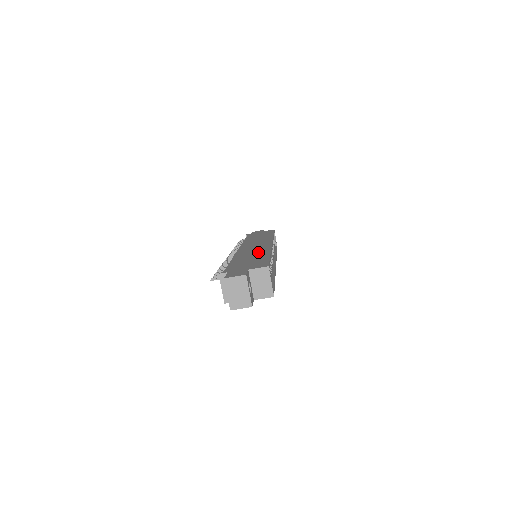
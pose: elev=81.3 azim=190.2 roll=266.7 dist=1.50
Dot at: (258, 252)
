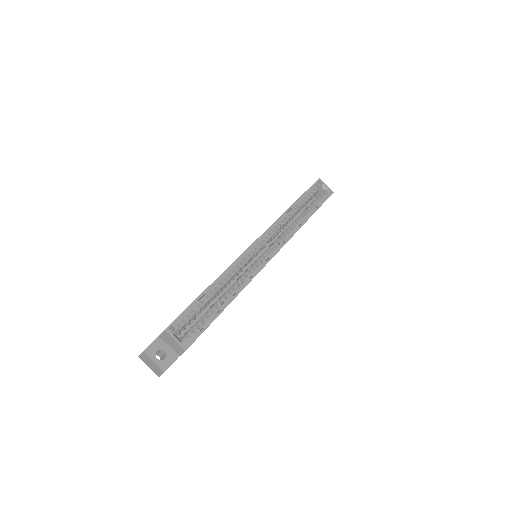
Dot at: occluded
